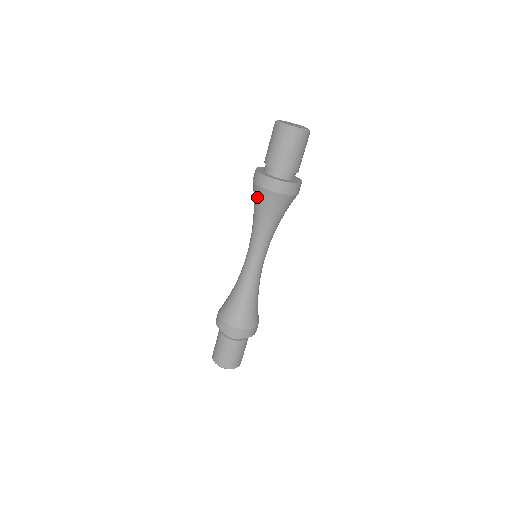
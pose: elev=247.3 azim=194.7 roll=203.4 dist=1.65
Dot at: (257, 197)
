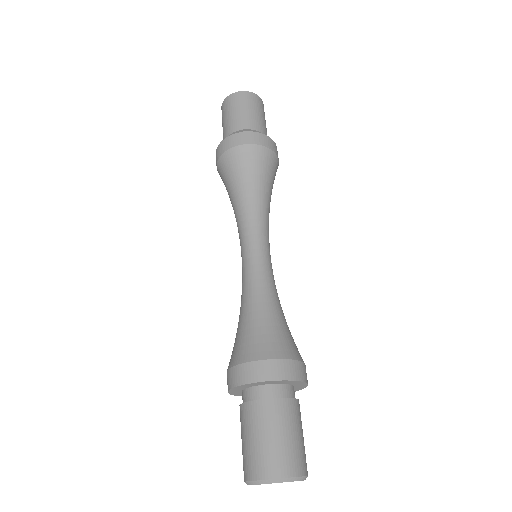
Dot at: occluded
